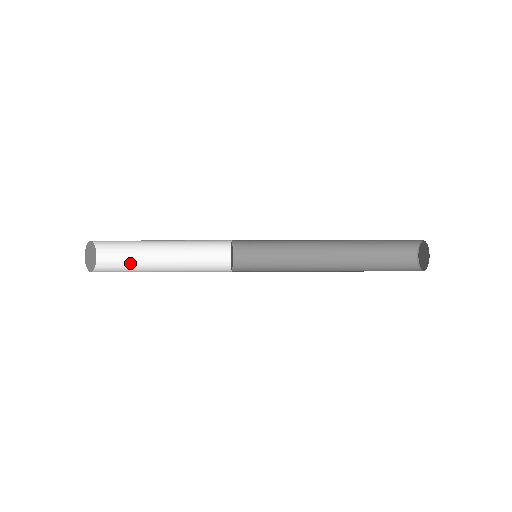
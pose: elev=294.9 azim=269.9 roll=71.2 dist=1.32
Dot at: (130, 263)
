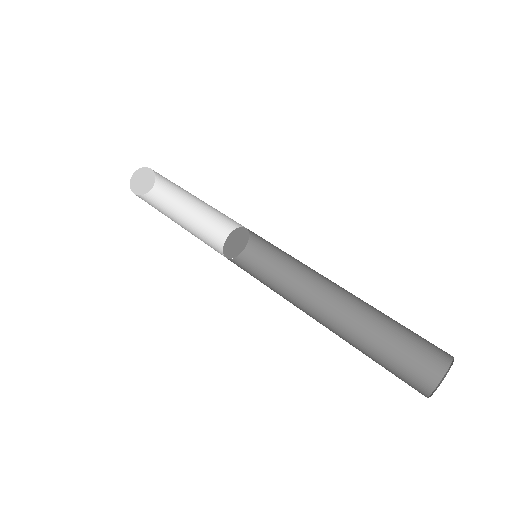
Dot at: occluded
